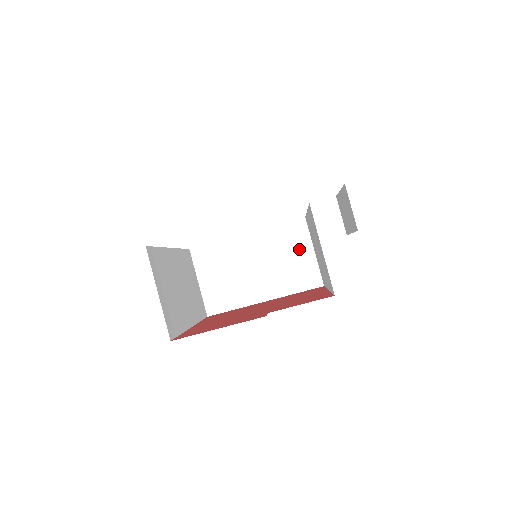
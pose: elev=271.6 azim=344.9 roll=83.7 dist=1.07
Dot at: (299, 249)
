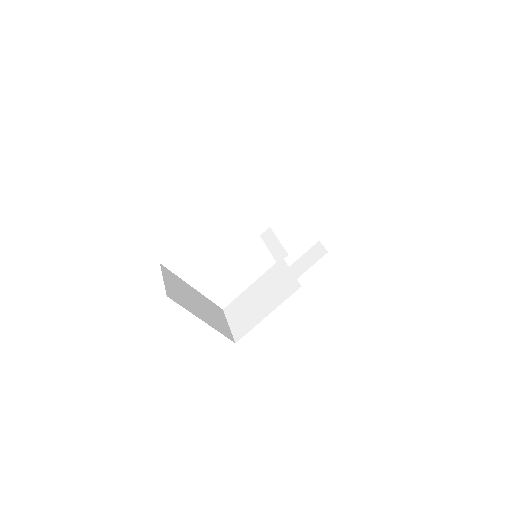
Dot at: (221, 318)
